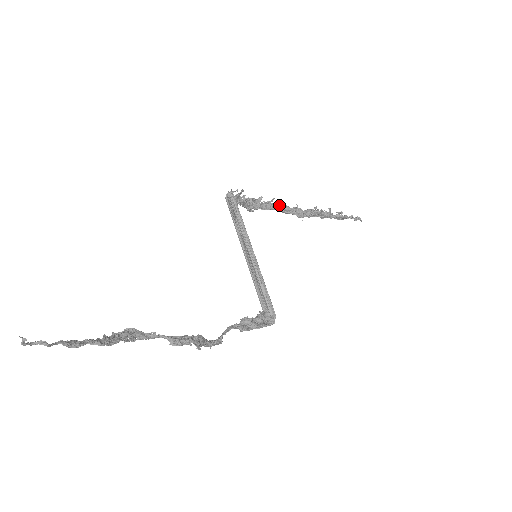
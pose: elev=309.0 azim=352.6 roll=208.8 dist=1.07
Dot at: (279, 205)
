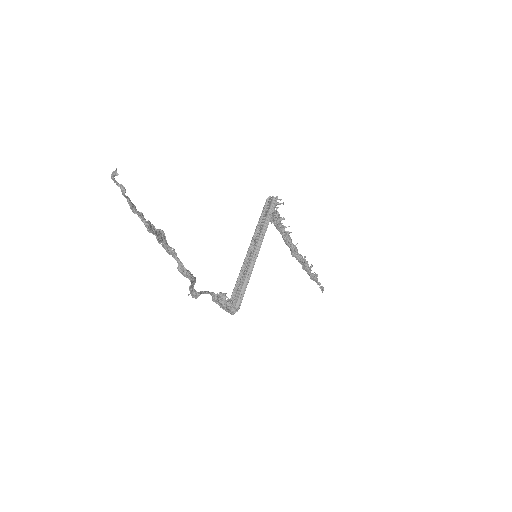
Dot at: (287, 234)
